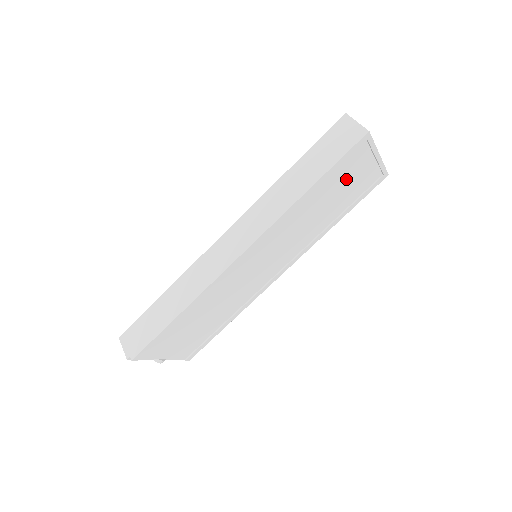
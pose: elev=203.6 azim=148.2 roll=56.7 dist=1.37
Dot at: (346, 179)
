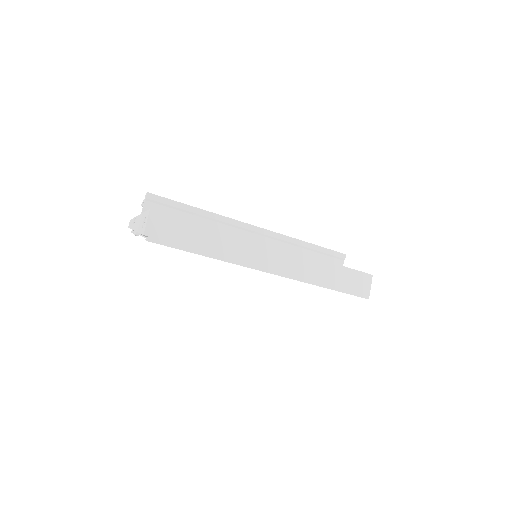
Dot at: occluded
